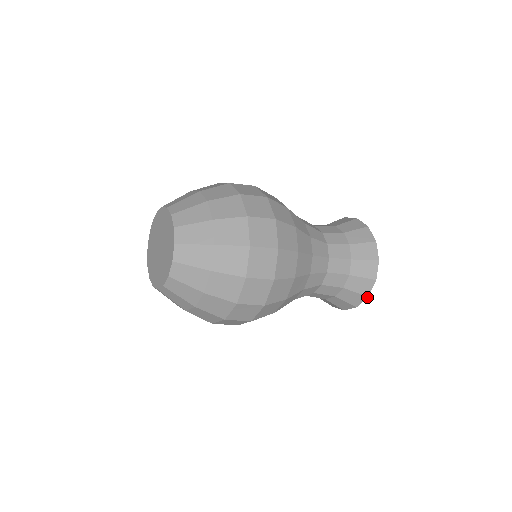
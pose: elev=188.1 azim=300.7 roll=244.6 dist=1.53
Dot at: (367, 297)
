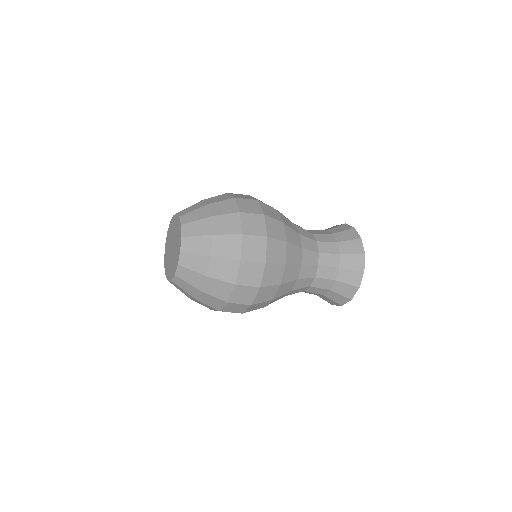
Dot at: (364, 255)
